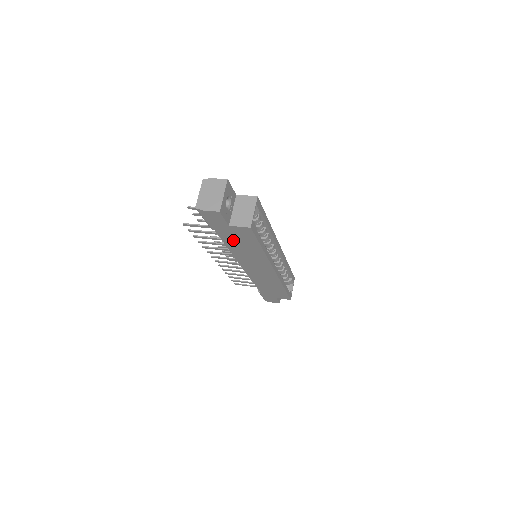
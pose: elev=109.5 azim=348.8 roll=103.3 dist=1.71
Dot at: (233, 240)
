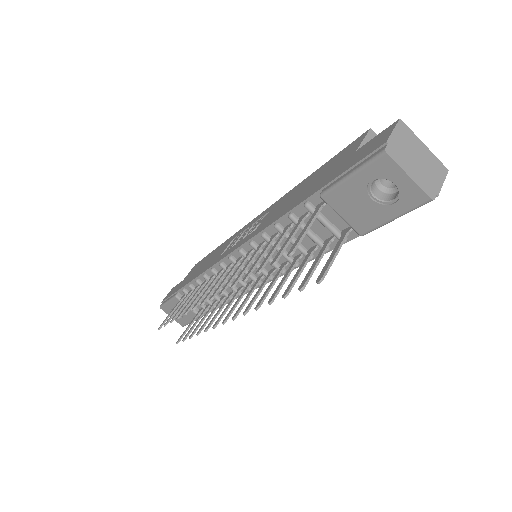
Dot at: occluded
